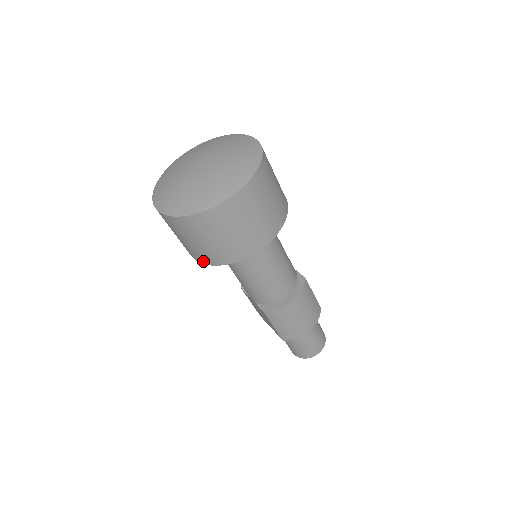
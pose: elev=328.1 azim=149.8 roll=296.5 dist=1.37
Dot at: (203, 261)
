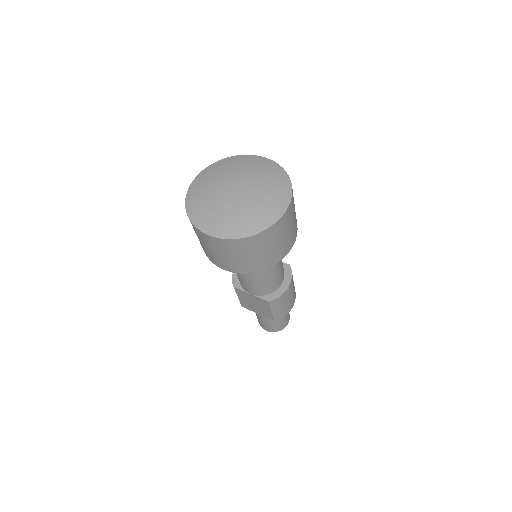
Dot at: (243, 271)
